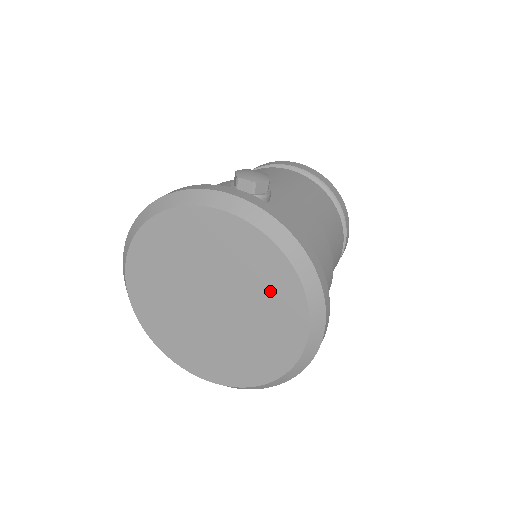
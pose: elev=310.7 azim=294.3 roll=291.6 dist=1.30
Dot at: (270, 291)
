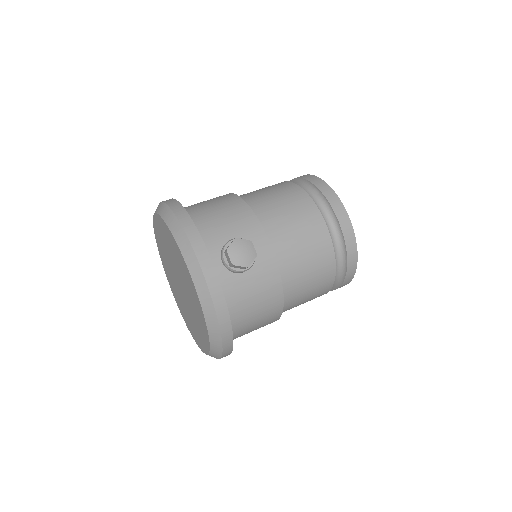
Dot at: (199, 322)
